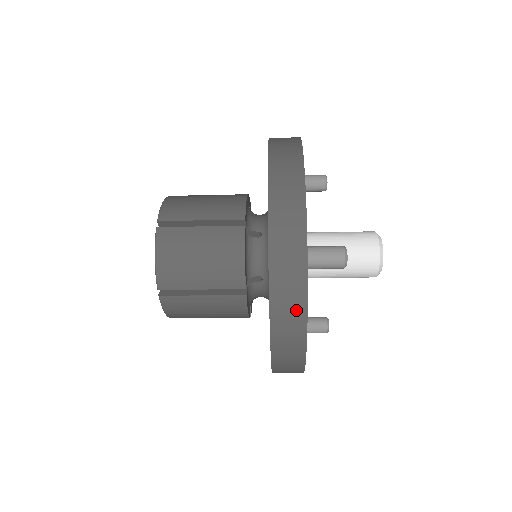
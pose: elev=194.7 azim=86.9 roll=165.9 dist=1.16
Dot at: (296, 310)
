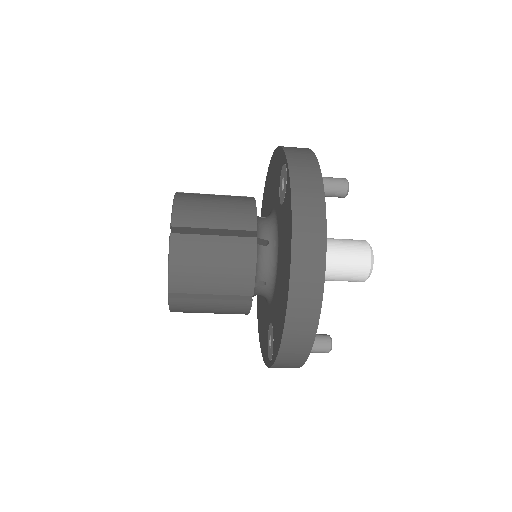
Dot at: (314, 193)
